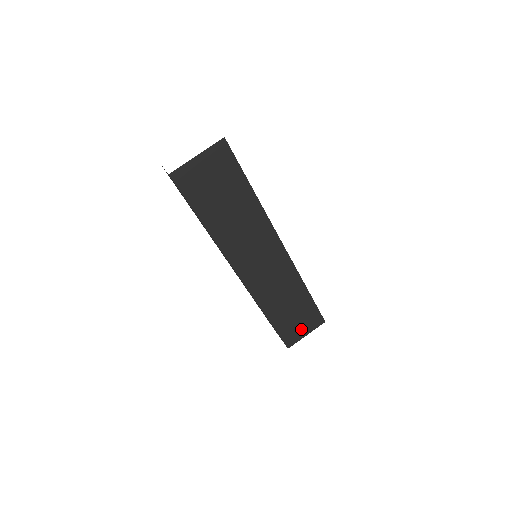
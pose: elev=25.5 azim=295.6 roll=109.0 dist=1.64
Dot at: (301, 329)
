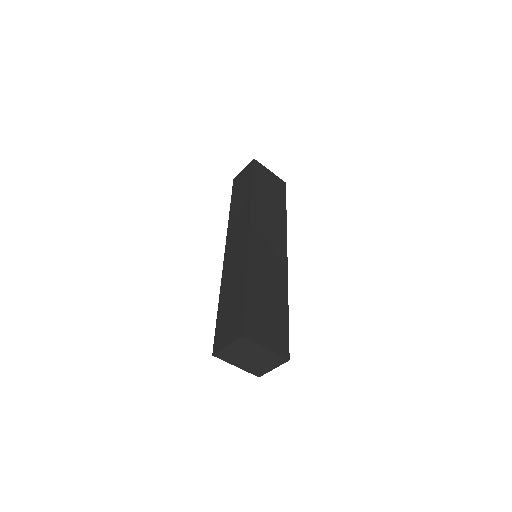
Dot at: (265, 334)
